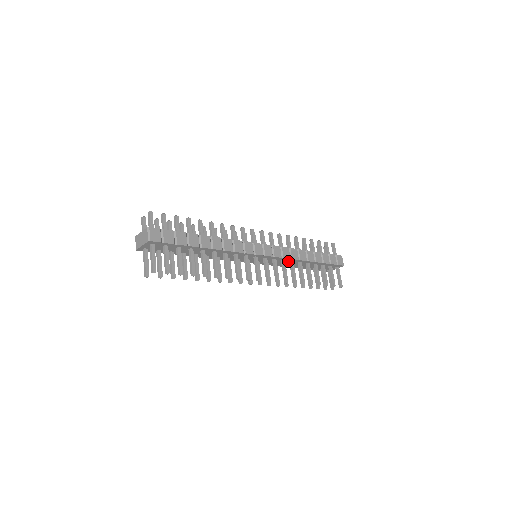
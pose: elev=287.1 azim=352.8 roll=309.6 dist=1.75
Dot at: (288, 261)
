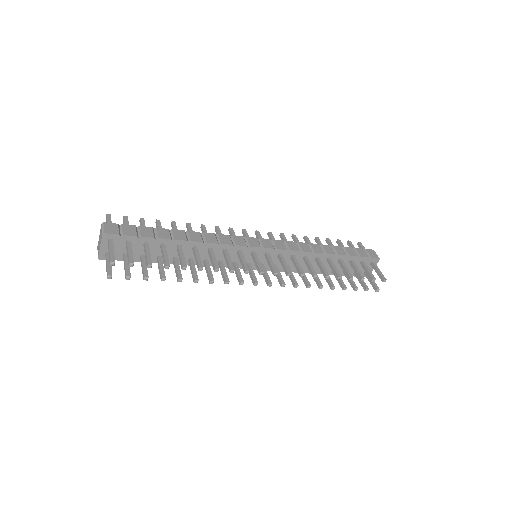
Dot at: (300, 258)
